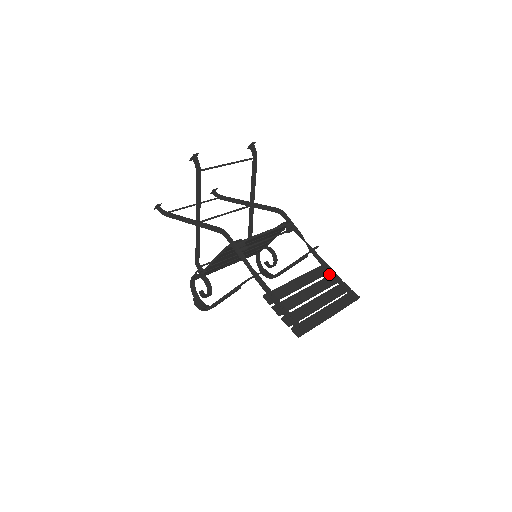
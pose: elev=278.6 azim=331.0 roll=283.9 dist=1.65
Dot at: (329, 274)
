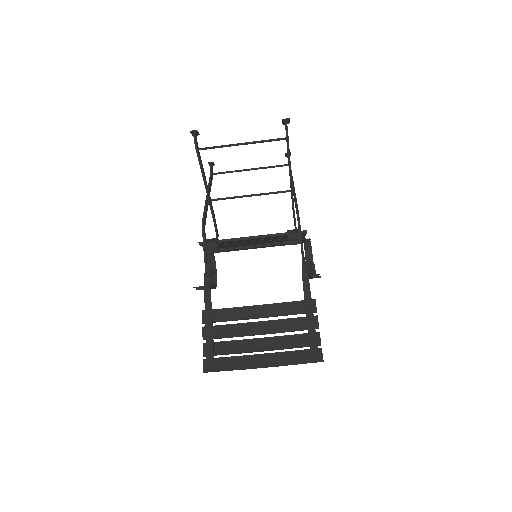
Dot at: (306, 315)
